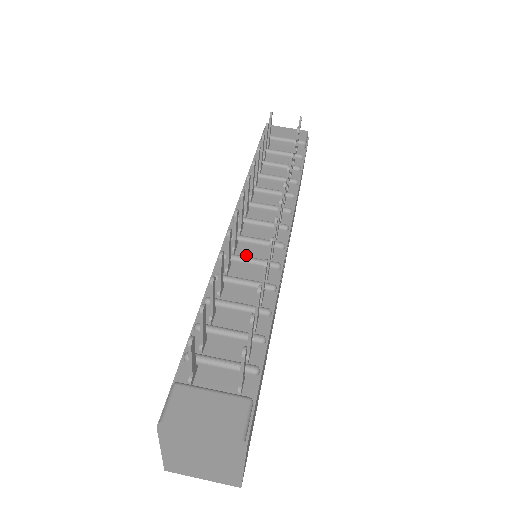
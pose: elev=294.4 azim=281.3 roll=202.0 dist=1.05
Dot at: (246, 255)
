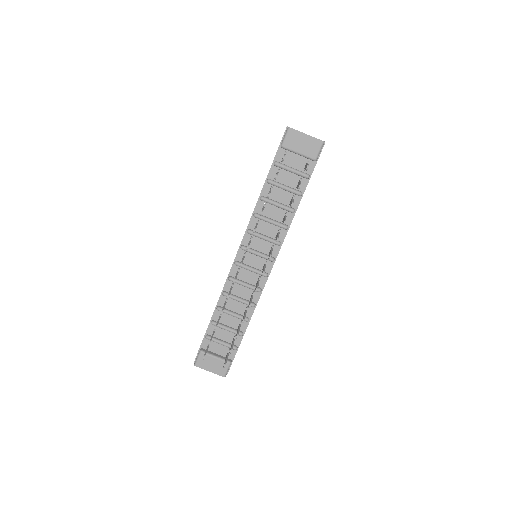
Dot at: (244, 278)
